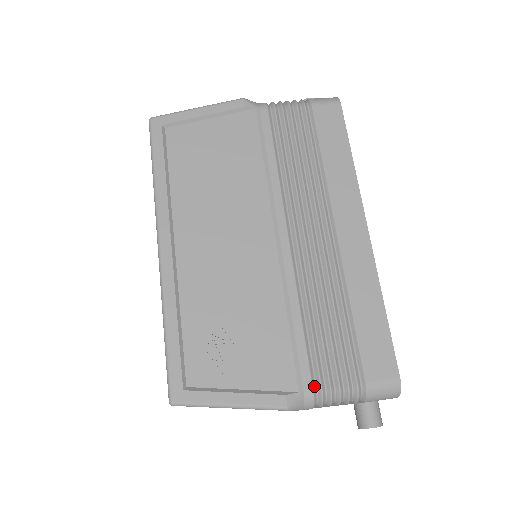
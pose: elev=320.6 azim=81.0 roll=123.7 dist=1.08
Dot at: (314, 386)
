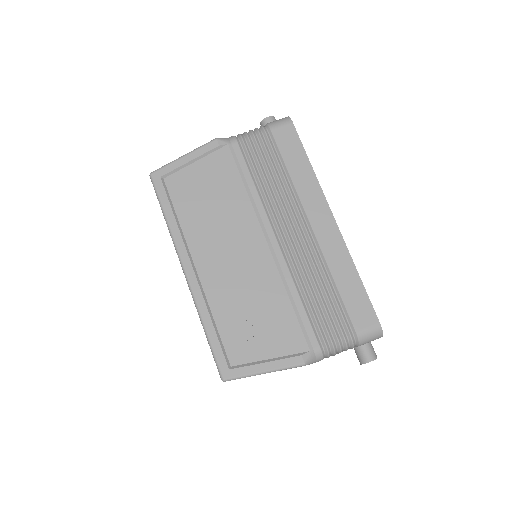
Dot at: (320, 344)
